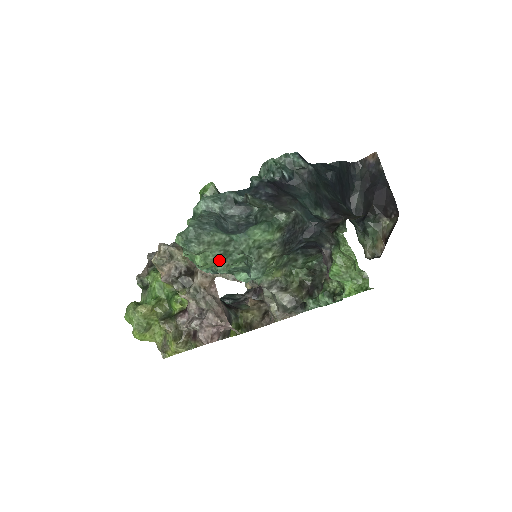
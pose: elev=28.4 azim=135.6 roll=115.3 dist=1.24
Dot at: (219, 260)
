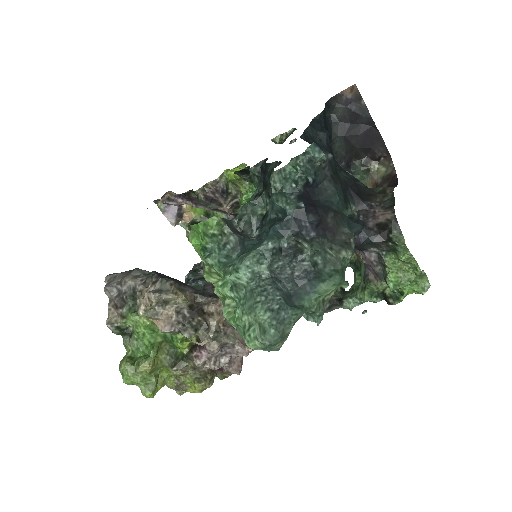
Dot at: occluded
